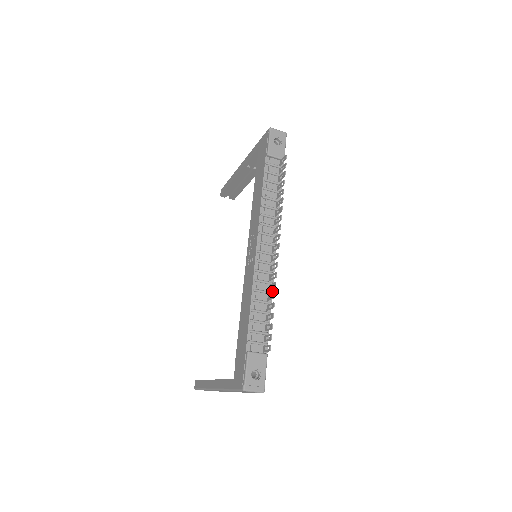
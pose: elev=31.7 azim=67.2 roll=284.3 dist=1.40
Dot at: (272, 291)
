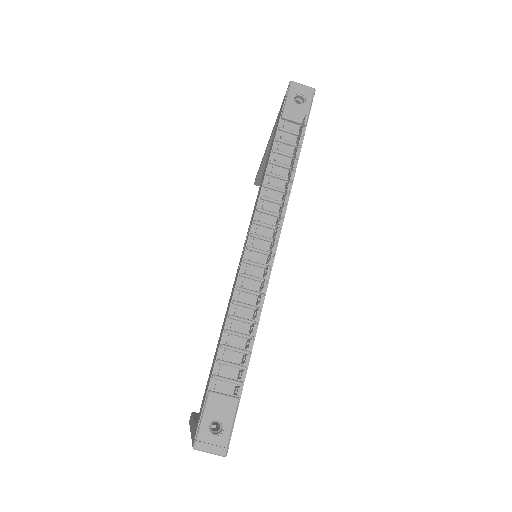
Dot at: (262, 306)
